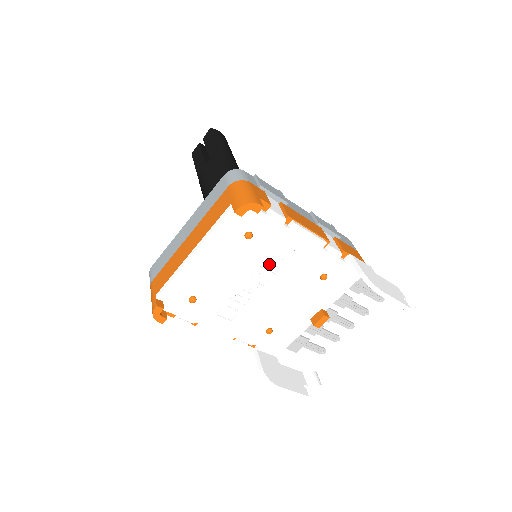
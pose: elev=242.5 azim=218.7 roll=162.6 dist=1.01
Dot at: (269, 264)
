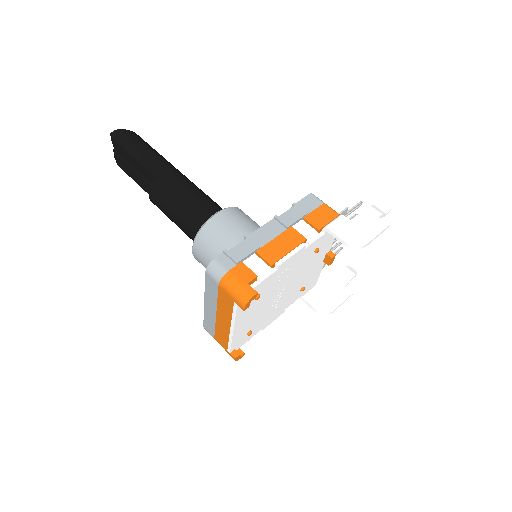
Dot at: (279, 285)
